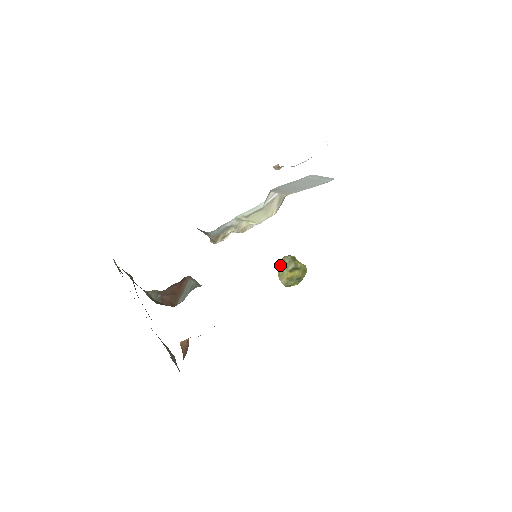
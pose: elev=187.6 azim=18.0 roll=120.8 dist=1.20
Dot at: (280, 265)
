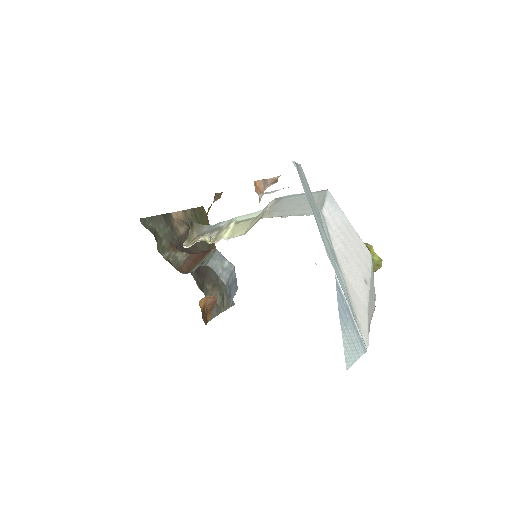
Dot at: occluded
